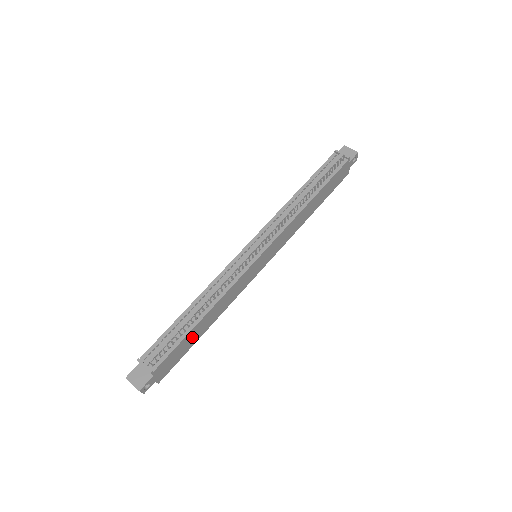
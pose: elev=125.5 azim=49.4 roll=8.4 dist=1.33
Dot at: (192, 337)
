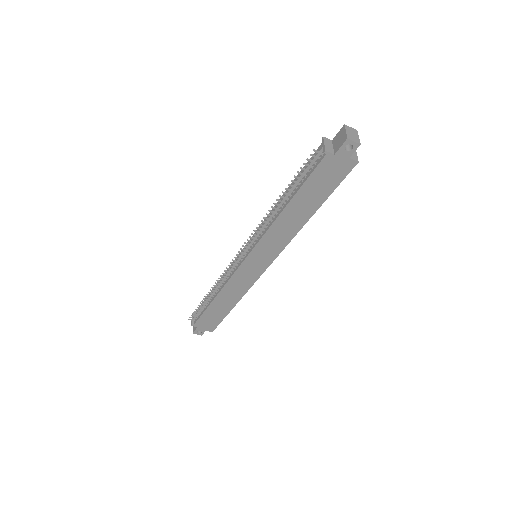
Dot at: (217, 310)
